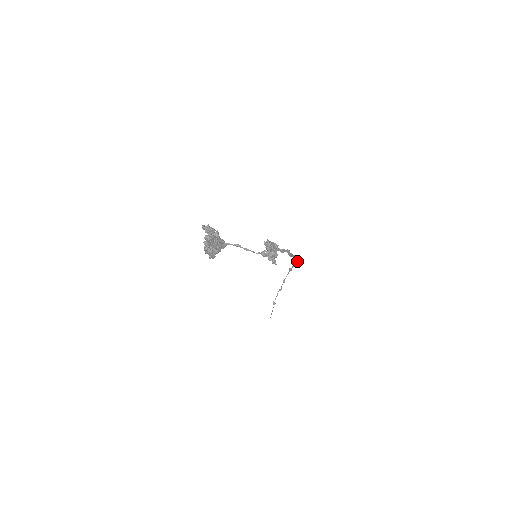
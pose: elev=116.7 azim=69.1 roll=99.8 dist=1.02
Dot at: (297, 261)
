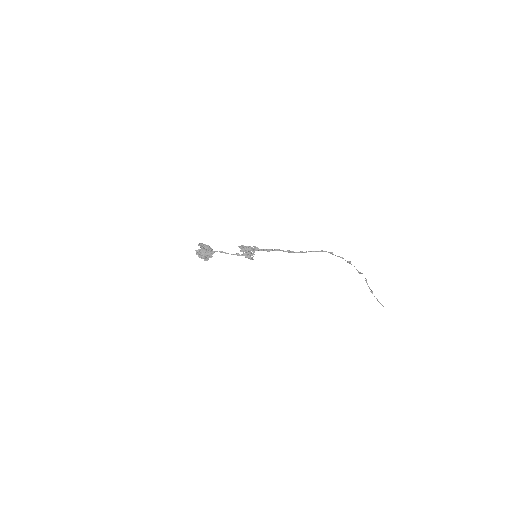
Dot at: (335, 255)
